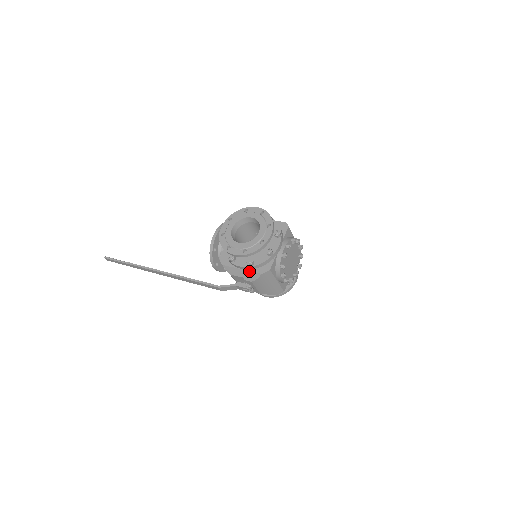
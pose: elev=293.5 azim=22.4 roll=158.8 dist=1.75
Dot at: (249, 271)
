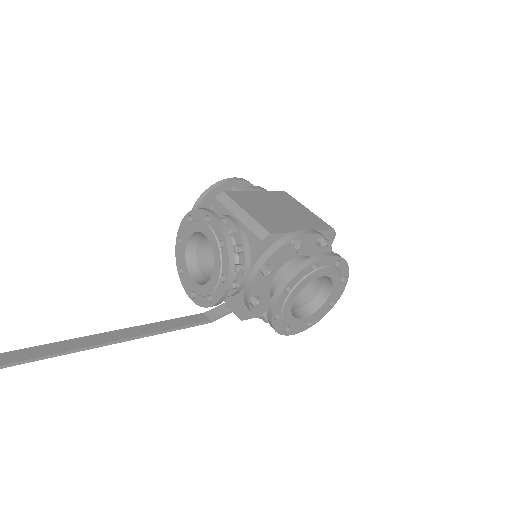
Dot at: occluded
